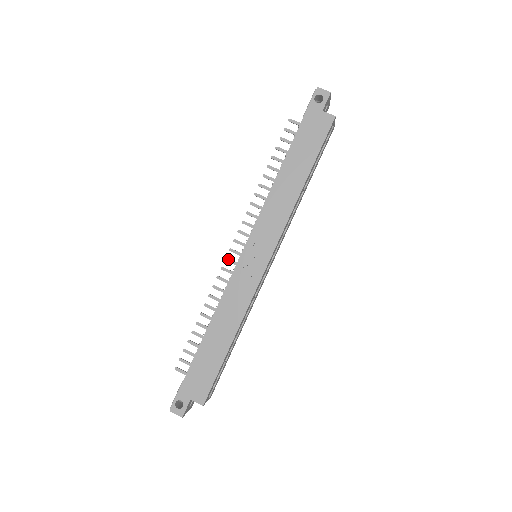
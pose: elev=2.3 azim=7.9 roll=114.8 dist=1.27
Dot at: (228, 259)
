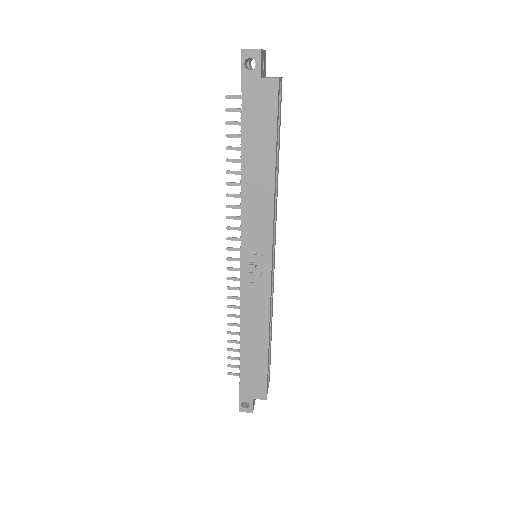
Dot at: (230, 268)
